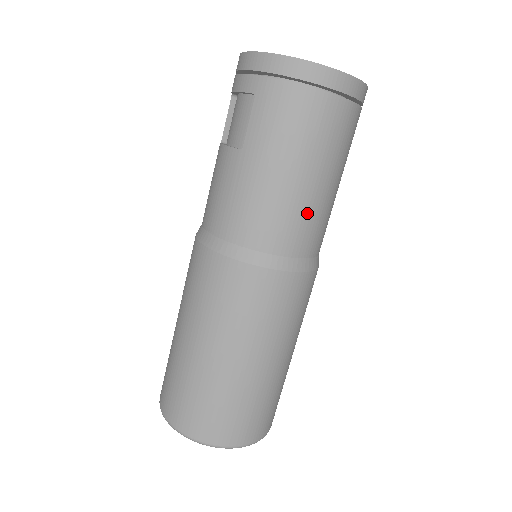
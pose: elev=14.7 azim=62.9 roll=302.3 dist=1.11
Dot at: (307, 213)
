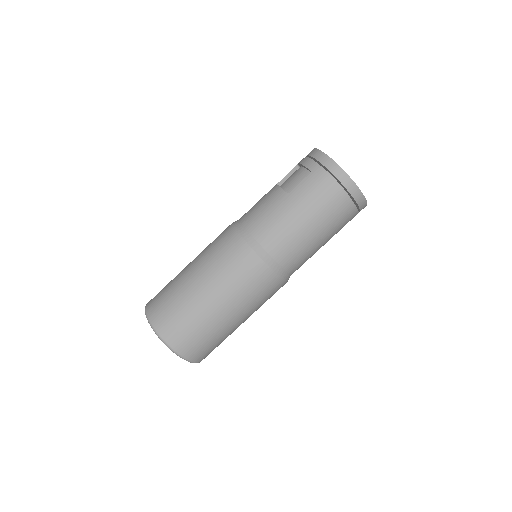
Dot at: (301, 246)
